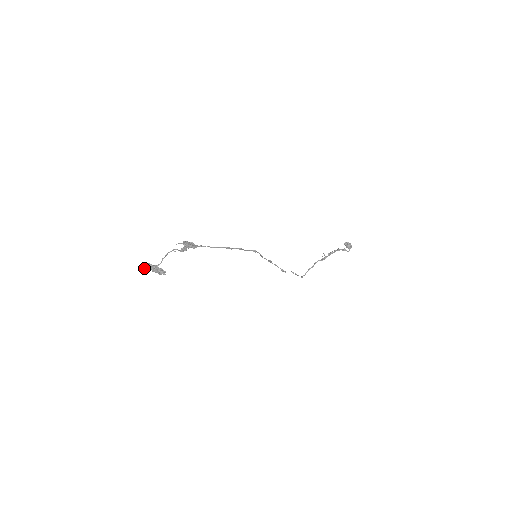
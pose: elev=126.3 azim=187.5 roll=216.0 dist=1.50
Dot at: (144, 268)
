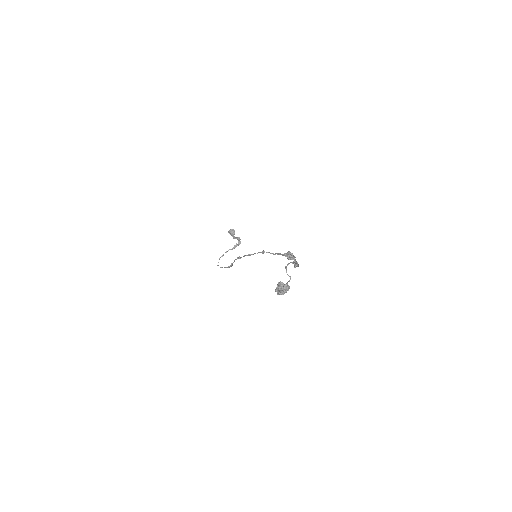
Dot at: (285, 291)
